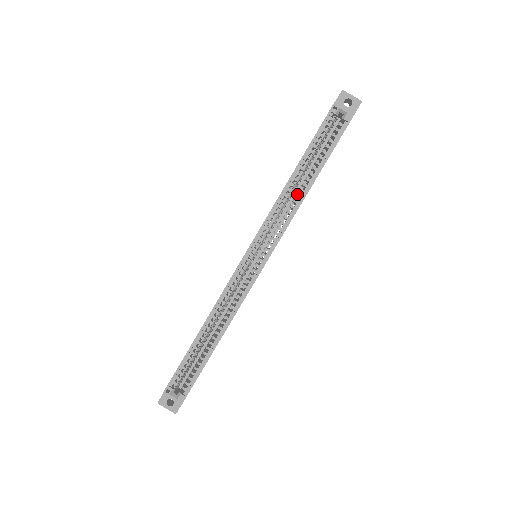
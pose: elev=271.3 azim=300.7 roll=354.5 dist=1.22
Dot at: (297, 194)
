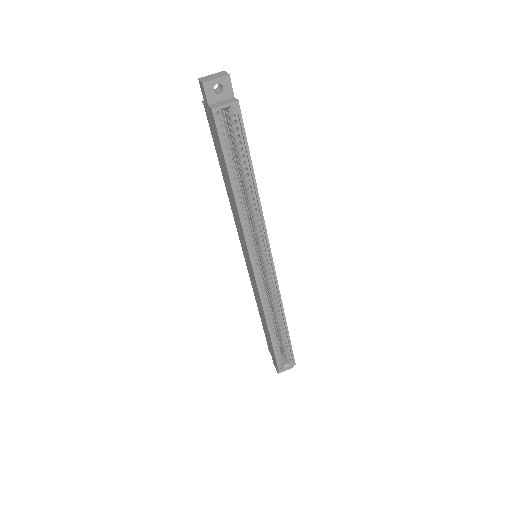
Dot at: (250, 202)
